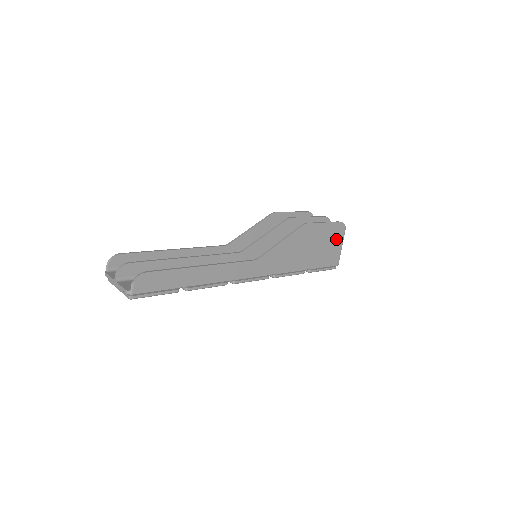
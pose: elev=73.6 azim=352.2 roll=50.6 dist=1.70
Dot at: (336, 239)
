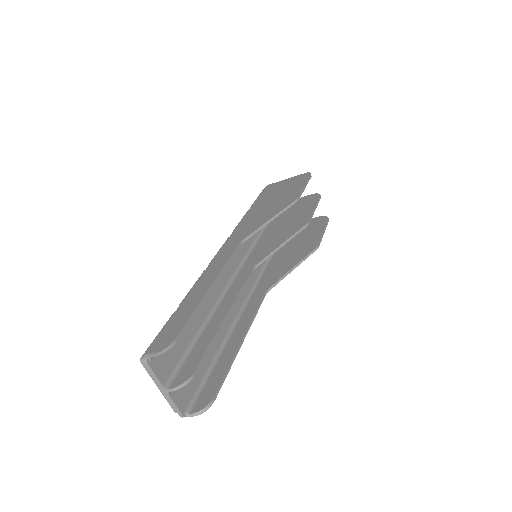
Dot at: occluded
